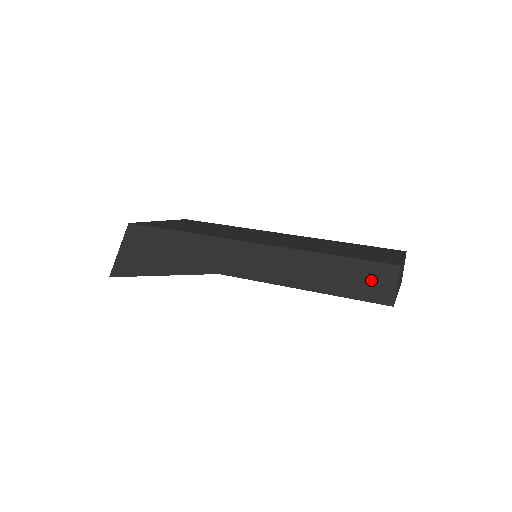
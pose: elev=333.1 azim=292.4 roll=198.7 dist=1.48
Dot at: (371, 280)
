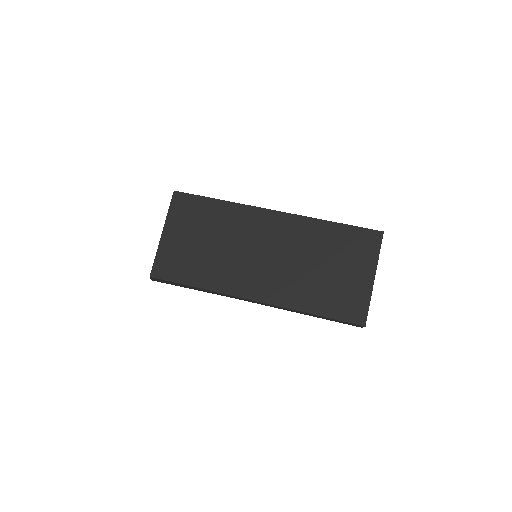
Dot at: (346, 323)
